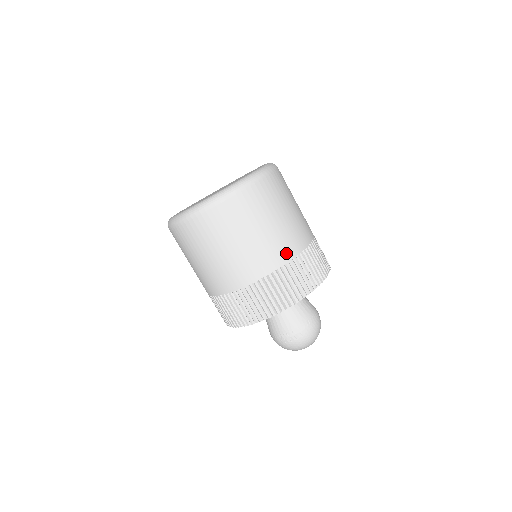
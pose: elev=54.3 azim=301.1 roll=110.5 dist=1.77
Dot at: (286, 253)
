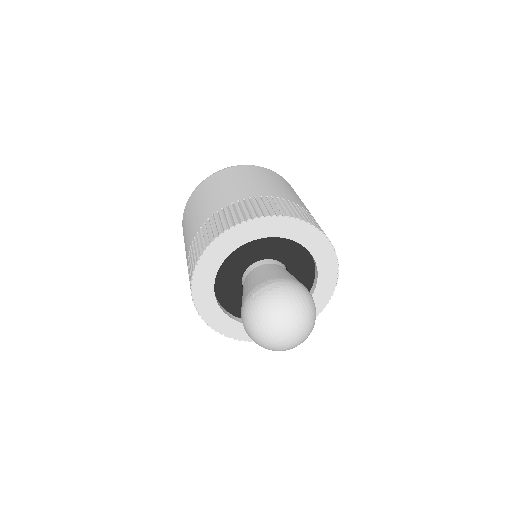
Dot at: (277, 194)
